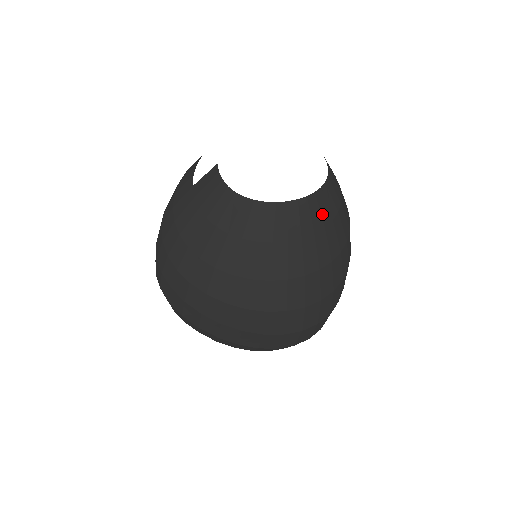
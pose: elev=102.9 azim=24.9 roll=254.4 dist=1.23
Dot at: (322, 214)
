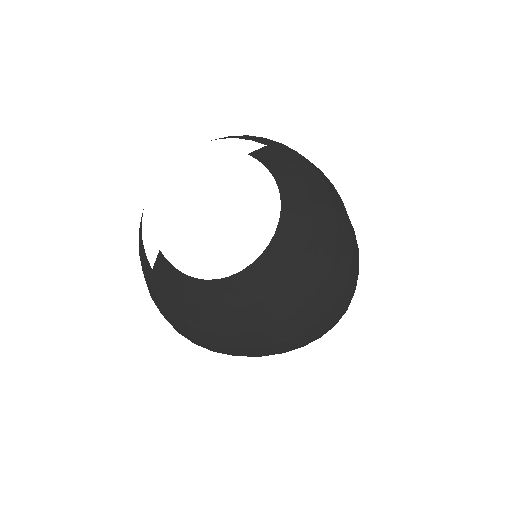
Dot at: (295, 242)
